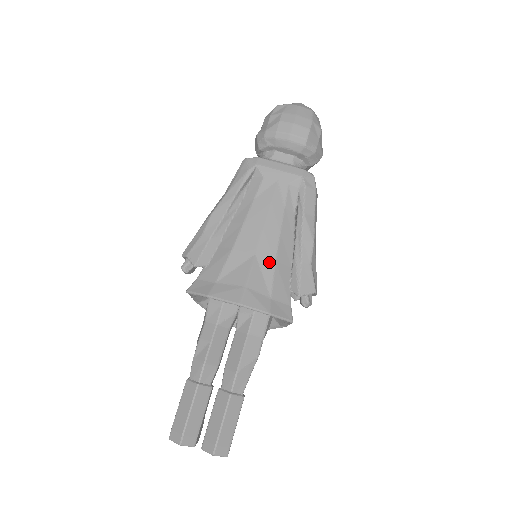
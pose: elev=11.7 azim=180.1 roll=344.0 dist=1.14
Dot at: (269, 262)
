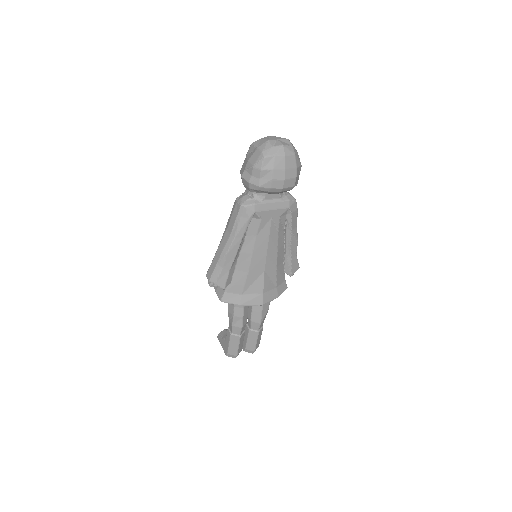
Dot at: (273, 270)
